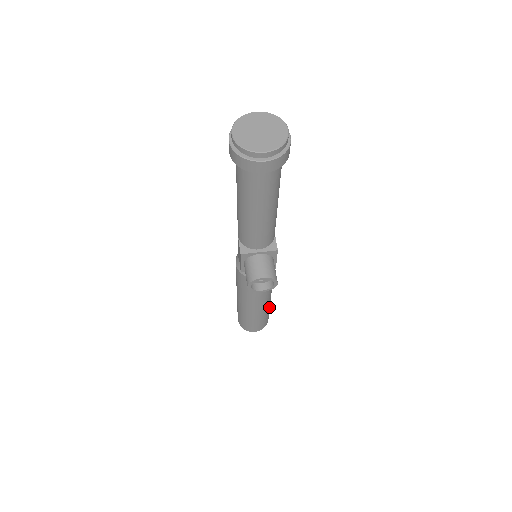
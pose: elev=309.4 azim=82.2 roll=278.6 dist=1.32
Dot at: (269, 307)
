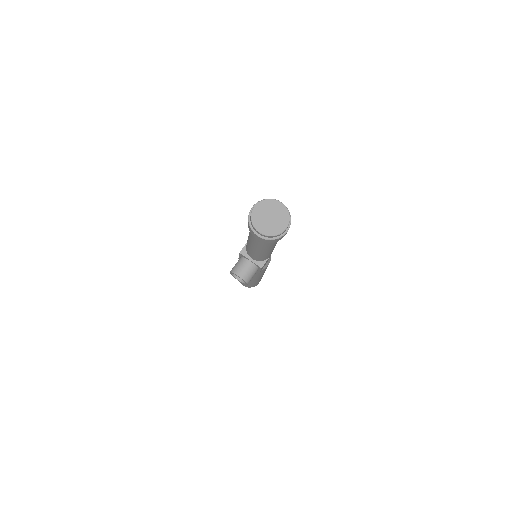
Dot at: (257, 281)
